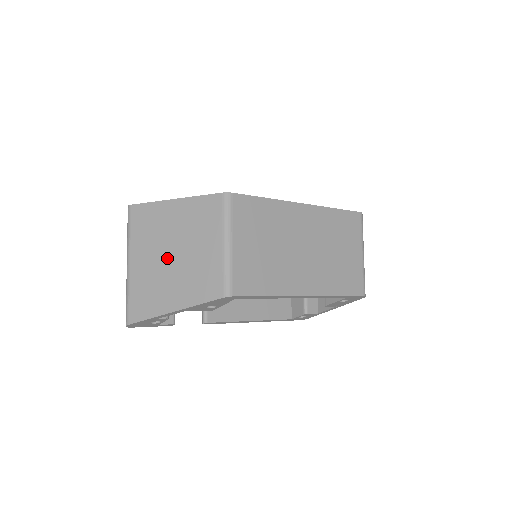
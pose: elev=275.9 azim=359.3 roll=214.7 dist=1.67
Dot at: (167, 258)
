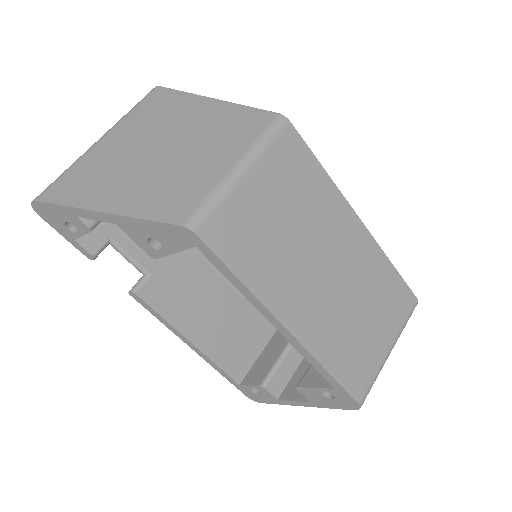
Dot at: (150, 151)
